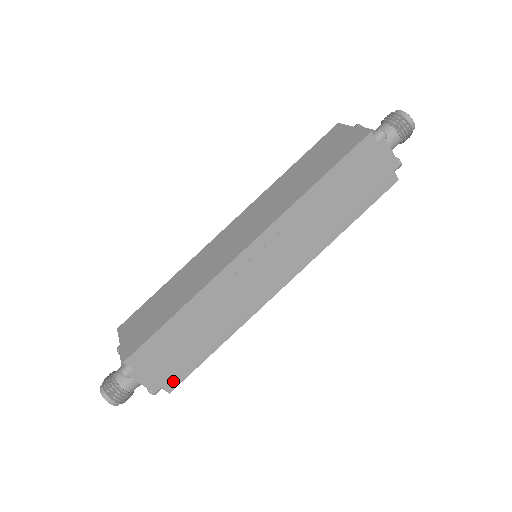
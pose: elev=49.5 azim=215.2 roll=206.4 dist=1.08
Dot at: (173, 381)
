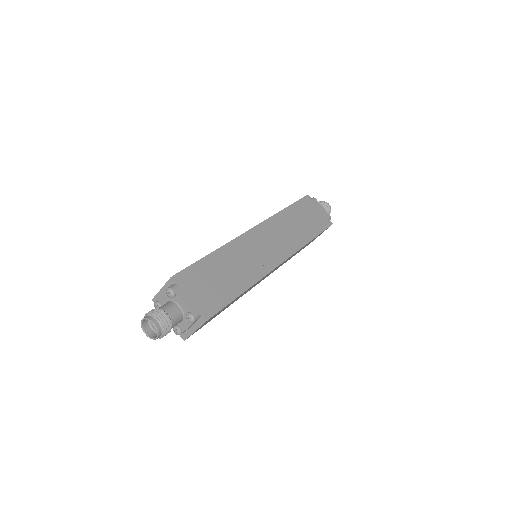
Dot at: (209, 310)
